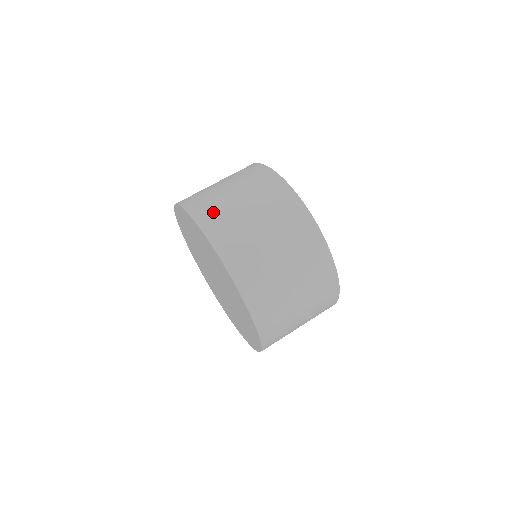
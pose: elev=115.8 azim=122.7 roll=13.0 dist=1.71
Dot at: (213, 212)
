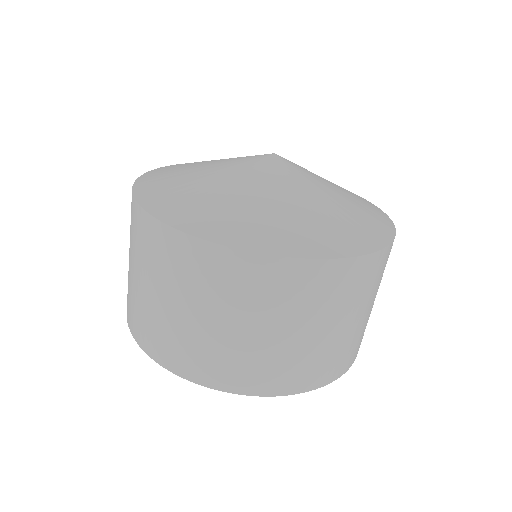
Dot at: (270, 372)
